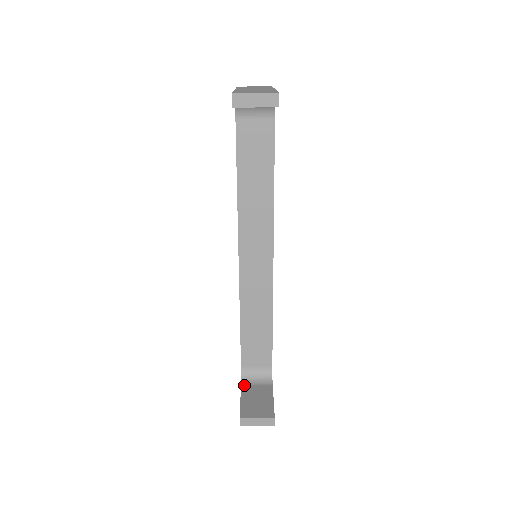
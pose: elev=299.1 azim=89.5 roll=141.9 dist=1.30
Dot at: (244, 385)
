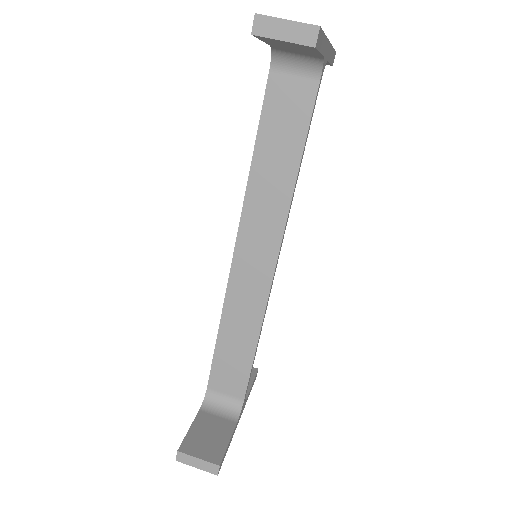
Dot at: (203, 411)
